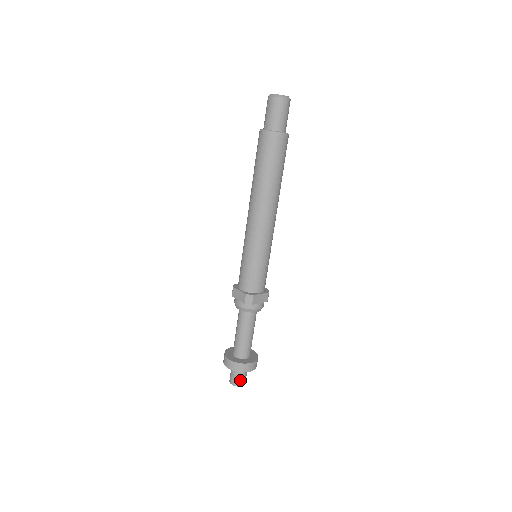
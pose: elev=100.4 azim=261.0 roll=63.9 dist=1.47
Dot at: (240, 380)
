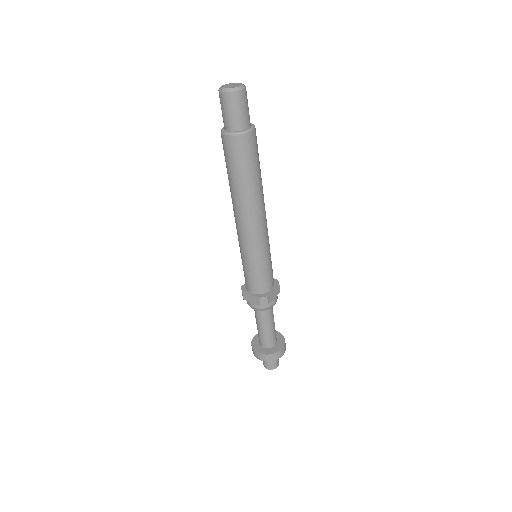
Dot at: (274, 364)
